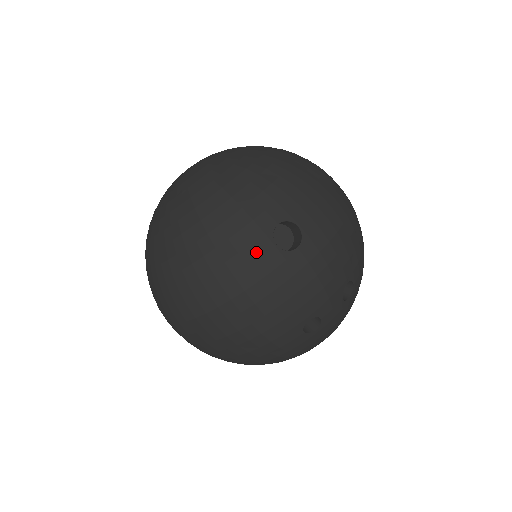
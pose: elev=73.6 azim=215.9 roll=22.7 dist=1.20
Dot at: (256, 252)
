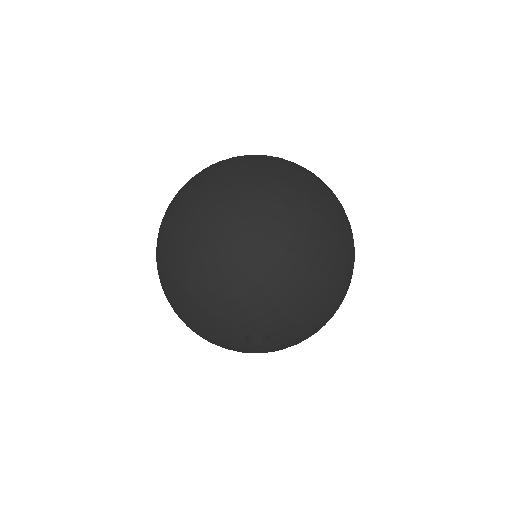
Dot at: (230, 341)
